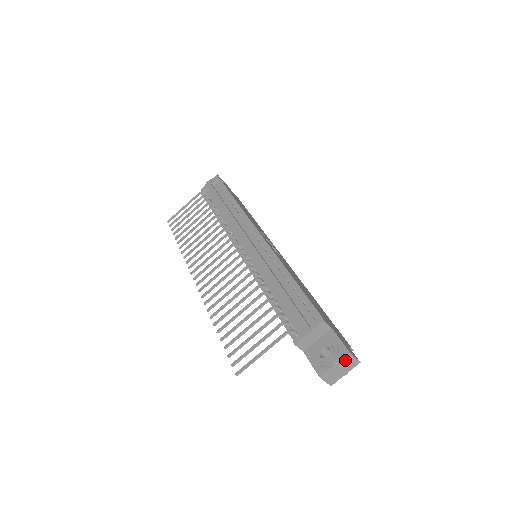
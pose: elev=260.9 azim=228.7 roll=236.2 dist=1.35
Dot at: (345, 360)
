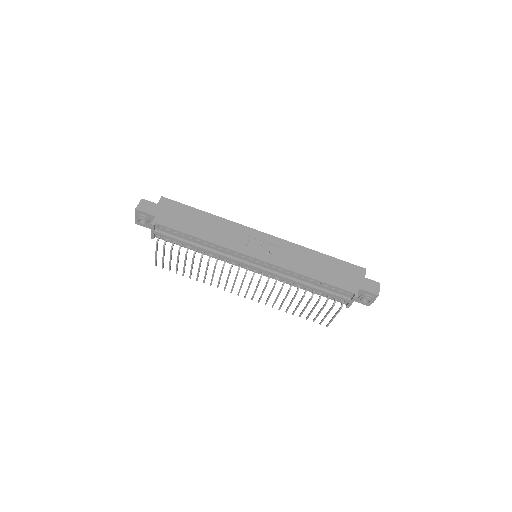
Dot at: occluded
